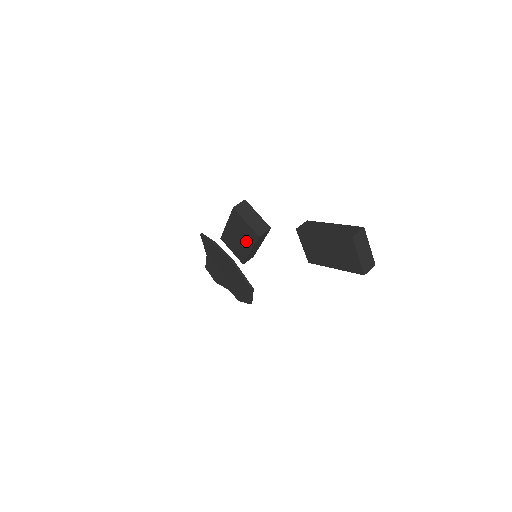
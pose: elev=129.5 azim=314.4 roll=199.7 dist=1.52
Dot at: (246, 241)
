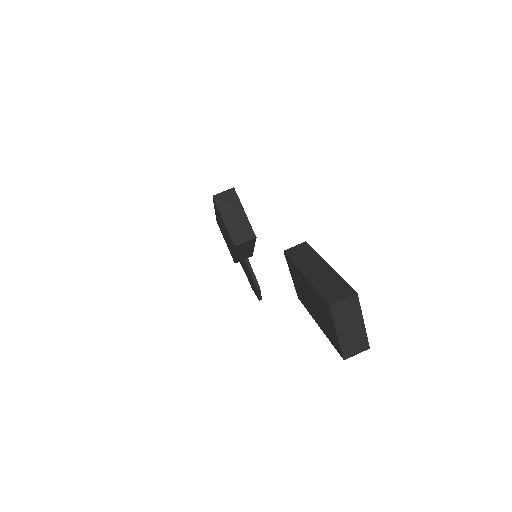
Dot at: (229, 242)
